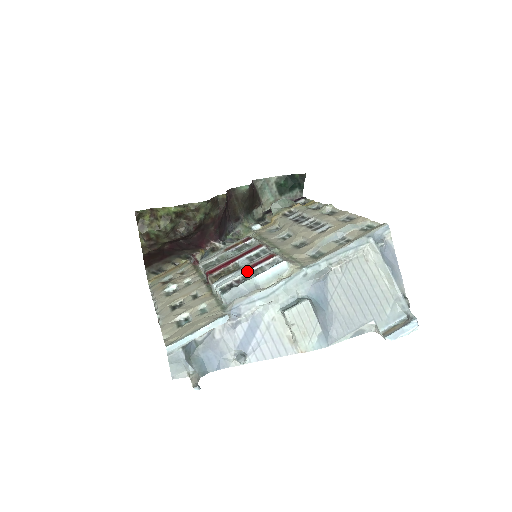
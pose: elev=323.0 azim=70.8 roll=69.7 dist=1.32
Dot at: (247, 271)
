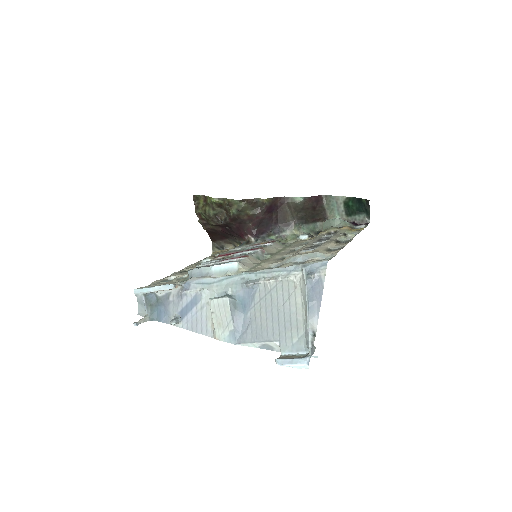
Dot at: (220, 261)
